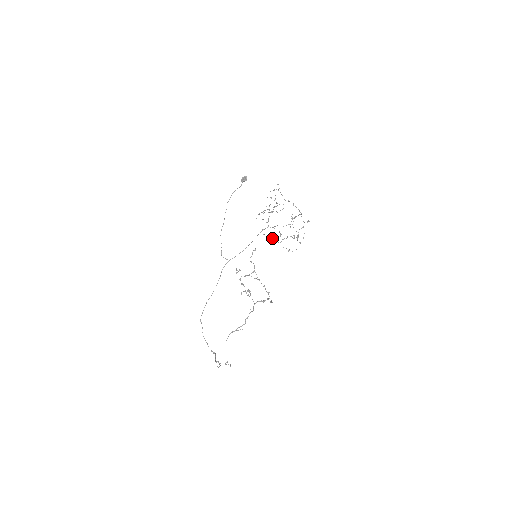
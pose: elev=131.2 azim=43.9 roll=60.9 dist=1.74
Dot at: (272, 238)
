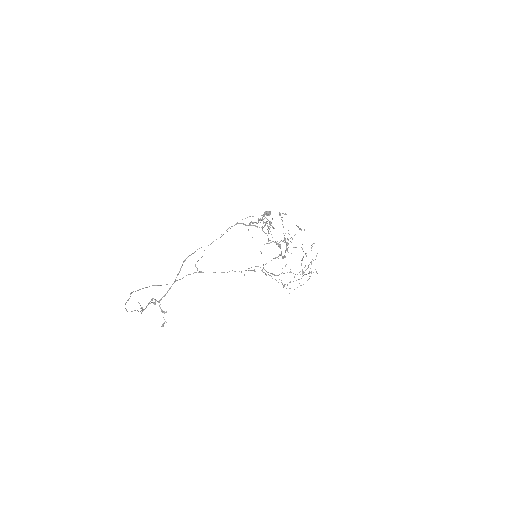
Dot at: occluded
